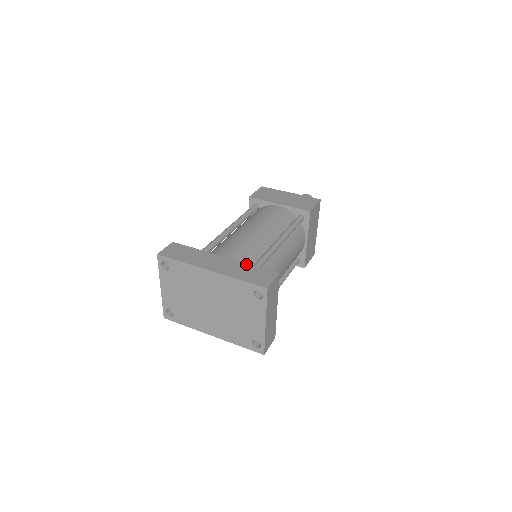
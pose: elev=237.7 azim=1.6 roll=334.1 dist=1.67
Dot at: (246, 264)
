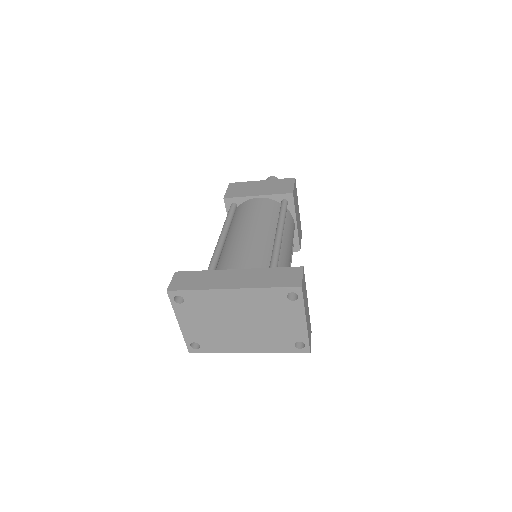
Dot at: (265, 269)
